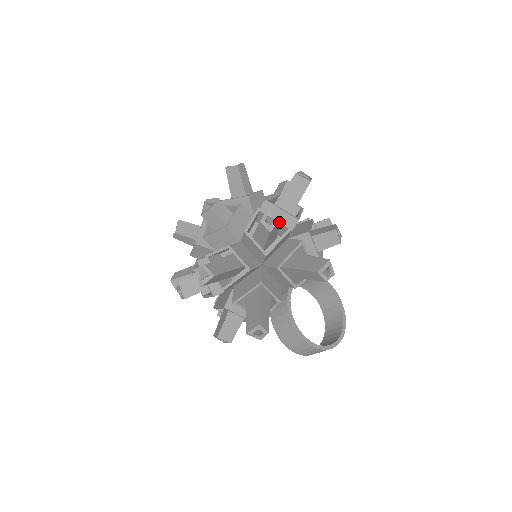
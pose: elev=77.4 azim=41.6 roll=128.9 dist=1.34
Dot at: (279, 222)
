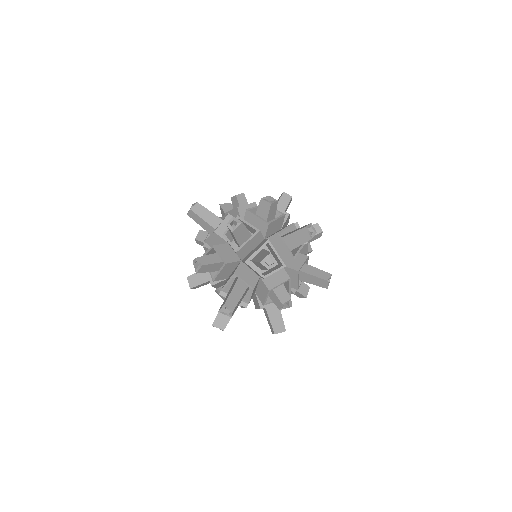
Dot at: (289, 307)
